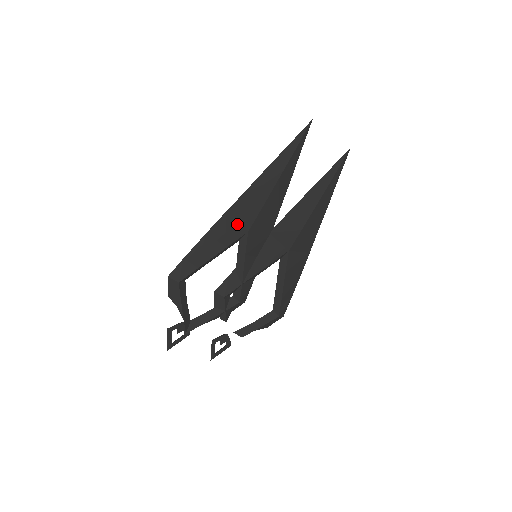
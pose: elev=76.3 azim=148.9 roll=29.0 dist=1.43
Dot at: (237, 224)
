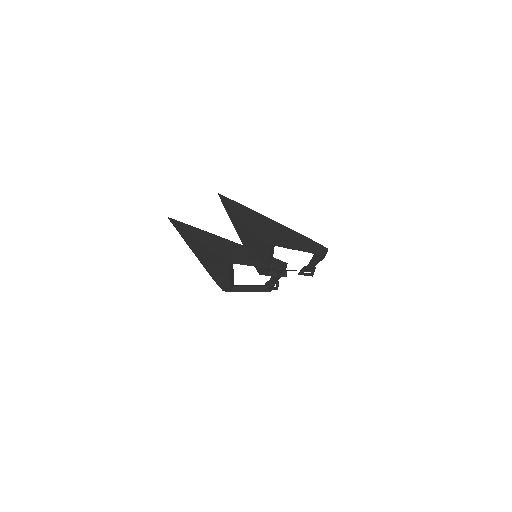
Dot at: (218, 265)
